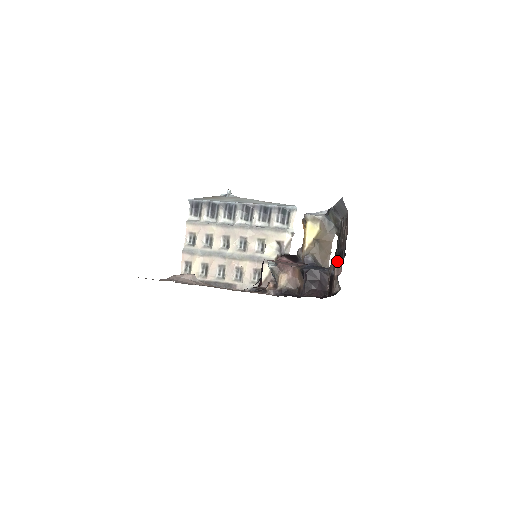
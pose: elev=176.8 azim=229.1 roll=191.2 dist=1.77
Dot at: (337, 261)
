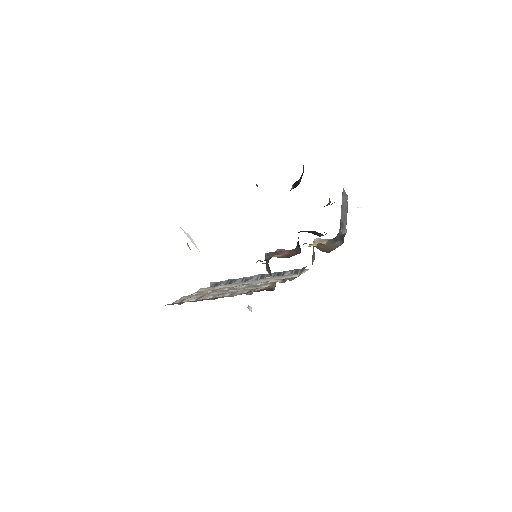
Dot at: occluded
